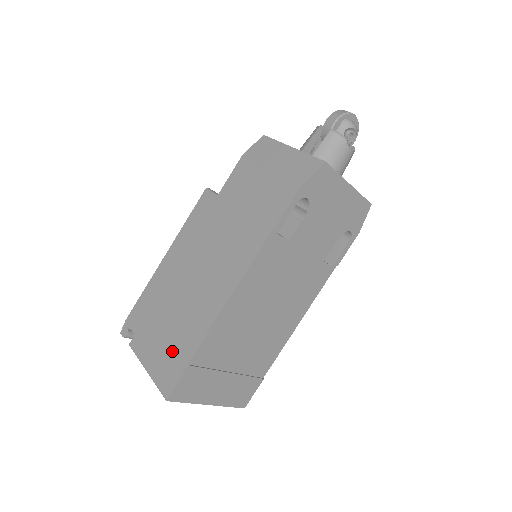
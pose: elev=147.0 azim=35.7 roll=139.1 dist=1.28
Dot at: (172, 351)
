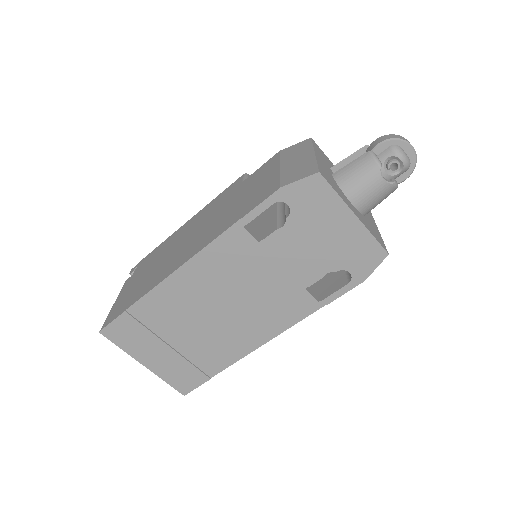
Dot at: (130, 296)
